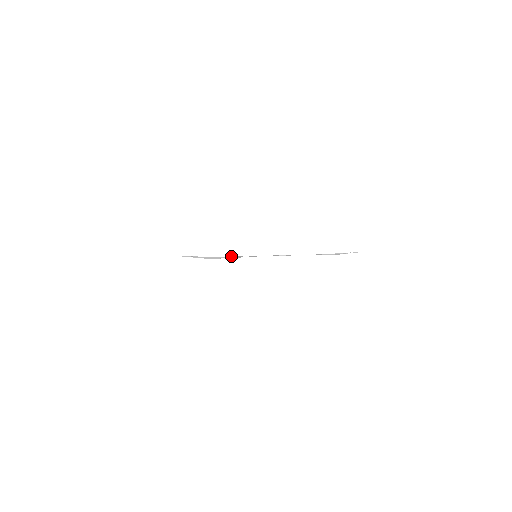
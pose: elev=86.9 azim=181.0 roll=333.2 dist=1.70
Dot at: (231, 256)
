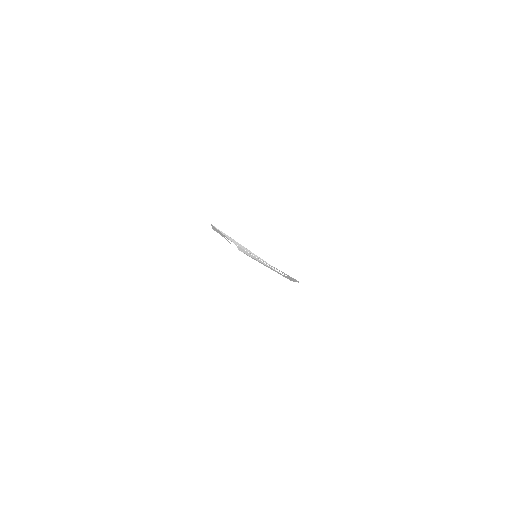
Dot at: occluded
